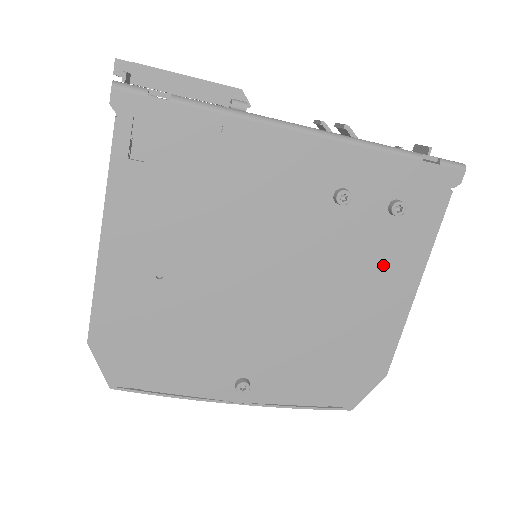
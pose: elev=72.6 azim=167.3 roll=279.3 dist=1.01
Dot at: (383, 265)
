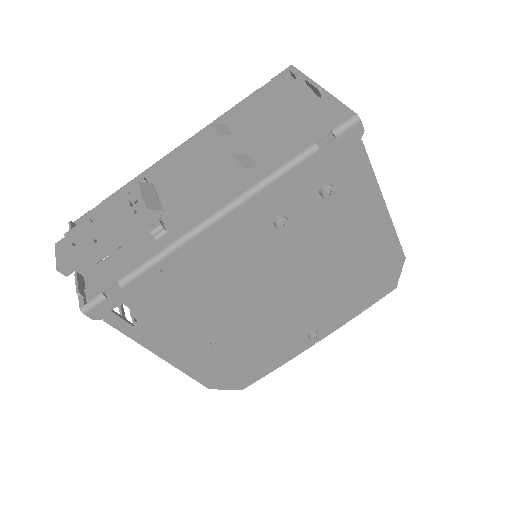
Dot at: (348, 221)
